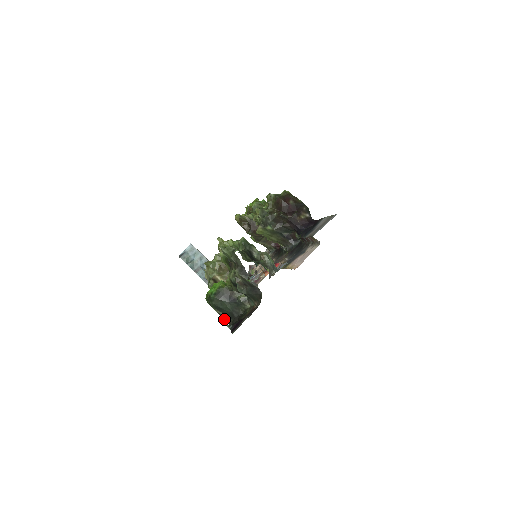
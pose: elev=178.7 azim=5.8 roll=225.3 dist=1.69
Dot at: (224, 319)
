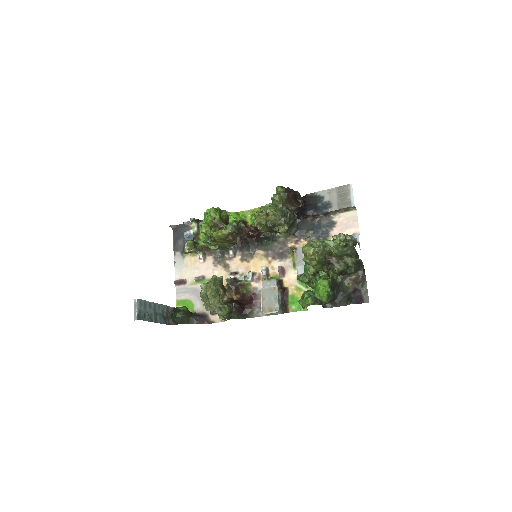
Dot at: occluded
